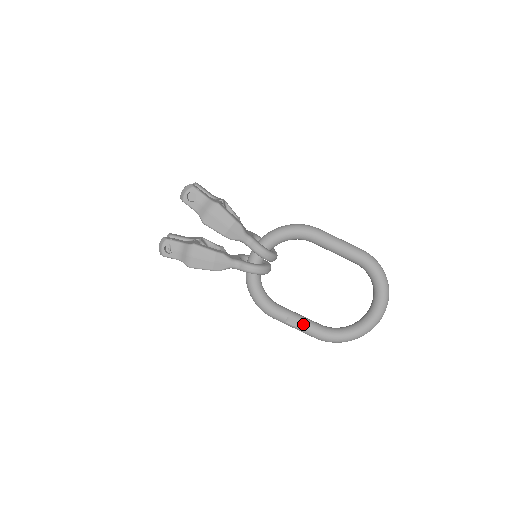
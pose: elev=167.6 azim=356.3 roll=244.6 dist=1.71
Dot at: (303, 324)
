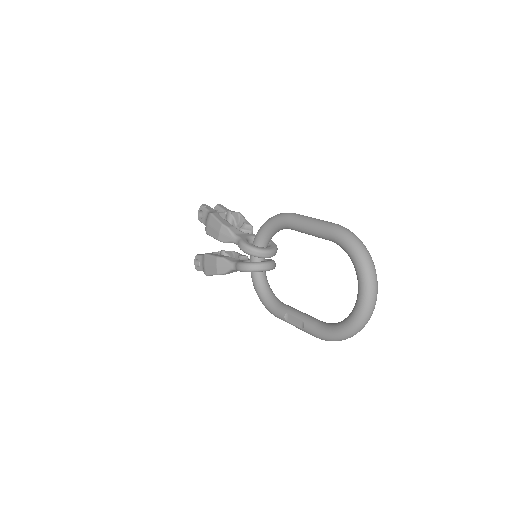
Dot at: (299, 321)
